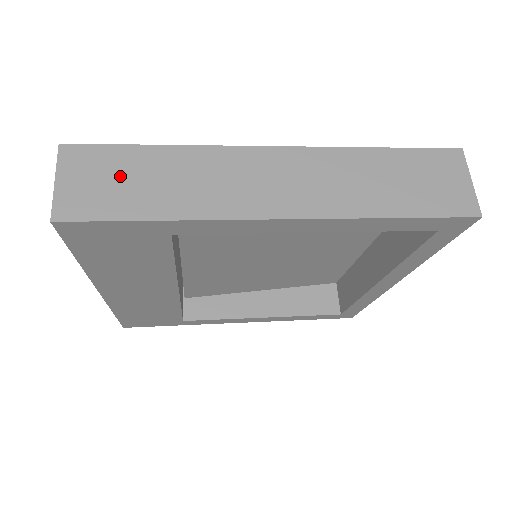
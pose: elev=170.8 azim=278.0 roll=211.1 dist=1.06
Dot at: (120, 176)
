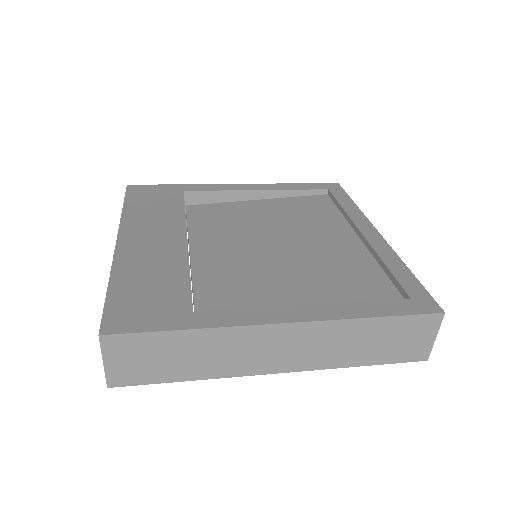
Dot at: (155, 355)
